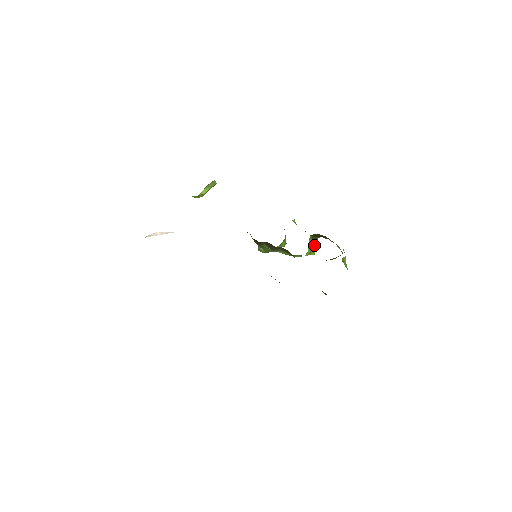
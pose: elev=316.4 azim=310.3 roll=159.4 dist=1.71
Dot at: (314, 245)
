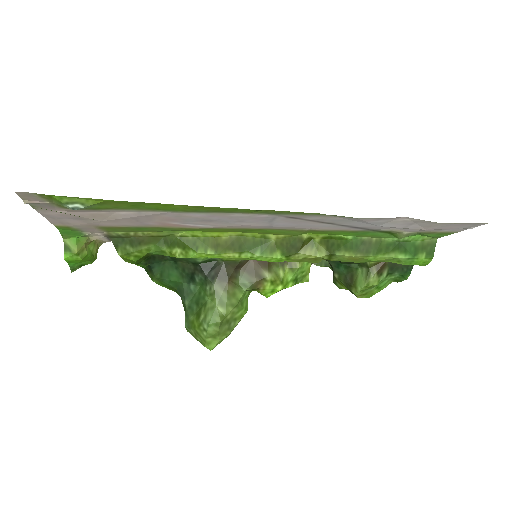
Dot at: occluded
